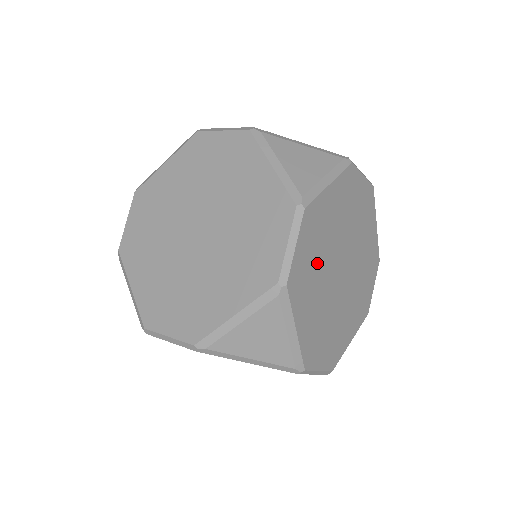
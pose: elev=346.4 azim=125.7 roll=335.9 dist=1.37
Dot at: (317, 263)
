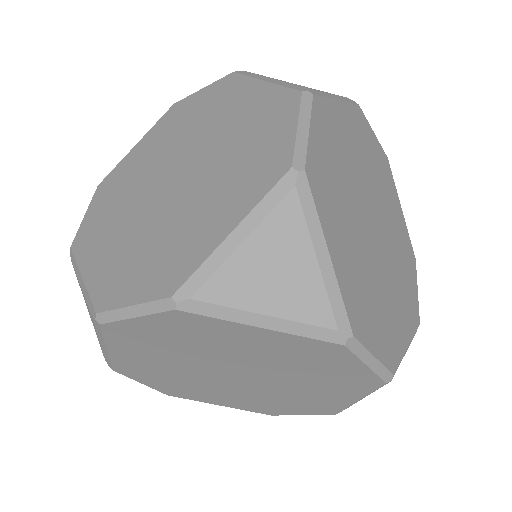
Dot at: (341, 183)
